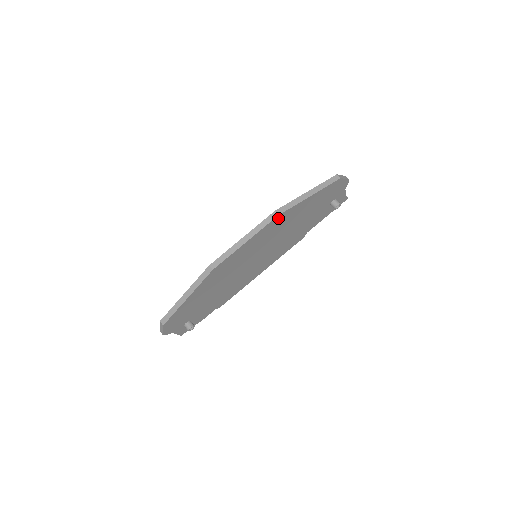
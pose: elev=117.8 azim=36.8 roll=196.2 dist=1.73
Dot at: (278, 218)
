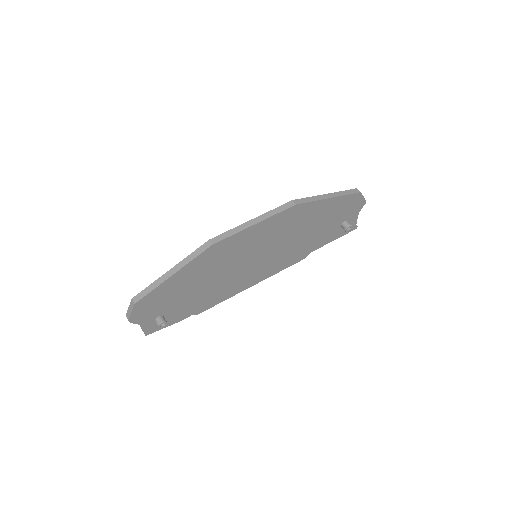
Dot at: (294, 209)
